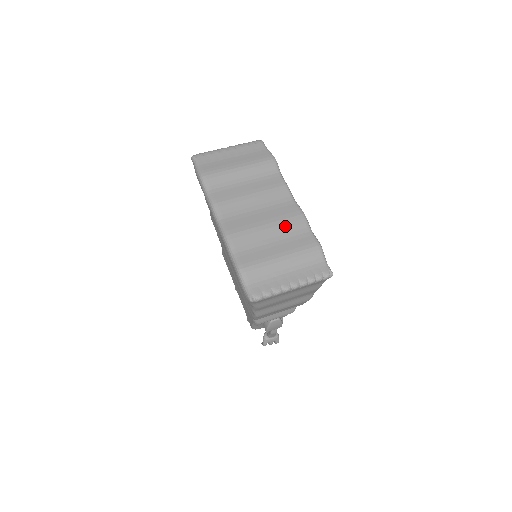
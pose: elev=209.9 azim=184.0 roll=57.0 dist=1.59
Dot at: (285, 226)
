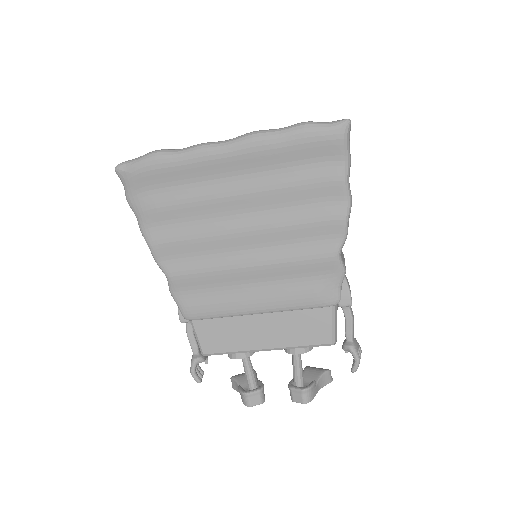
Dot at: occluded
